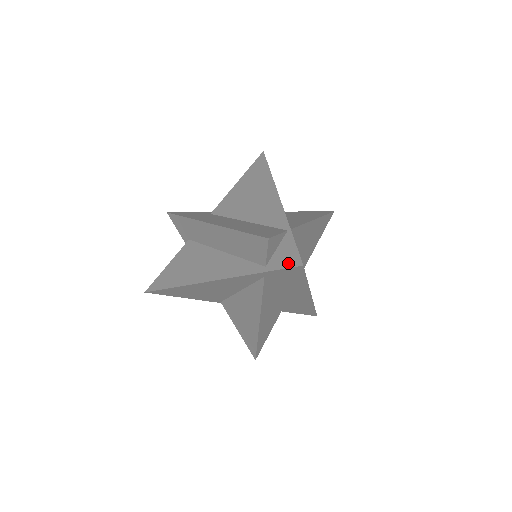
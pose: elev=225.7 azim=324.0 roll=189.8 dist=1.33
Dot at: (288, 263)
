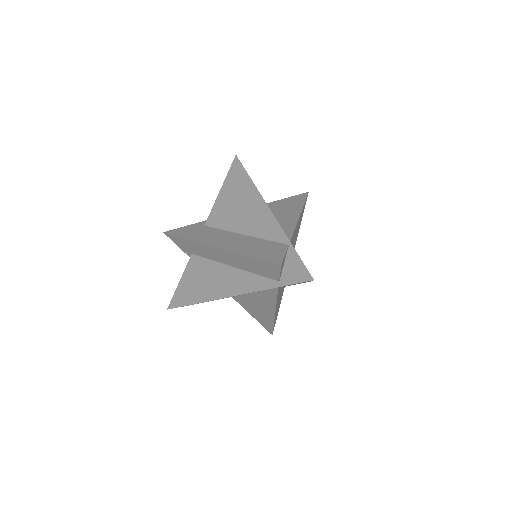
Dot at: (299, 278)
